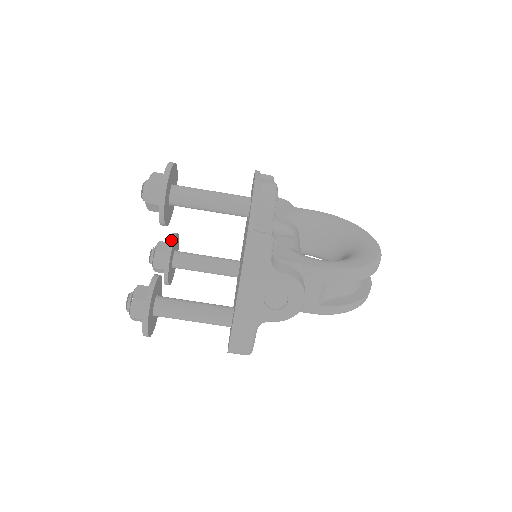
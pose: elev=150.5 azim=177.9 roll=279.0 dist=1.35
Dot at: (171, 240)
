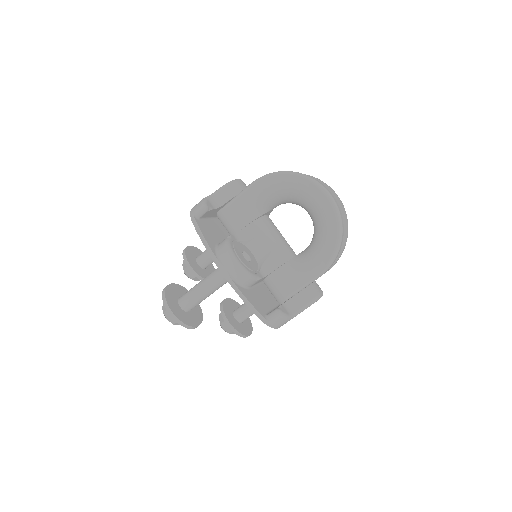
Dot at: (193, 273)
